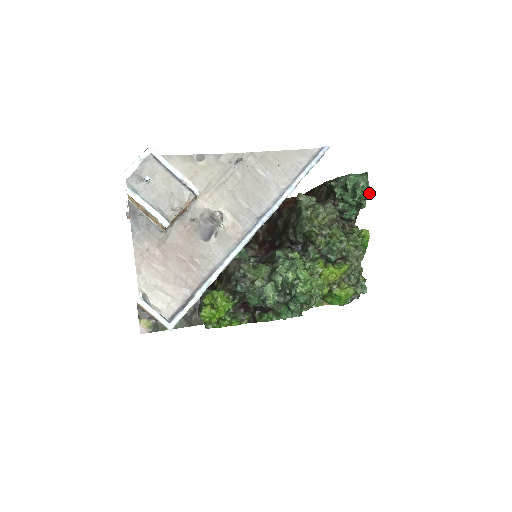
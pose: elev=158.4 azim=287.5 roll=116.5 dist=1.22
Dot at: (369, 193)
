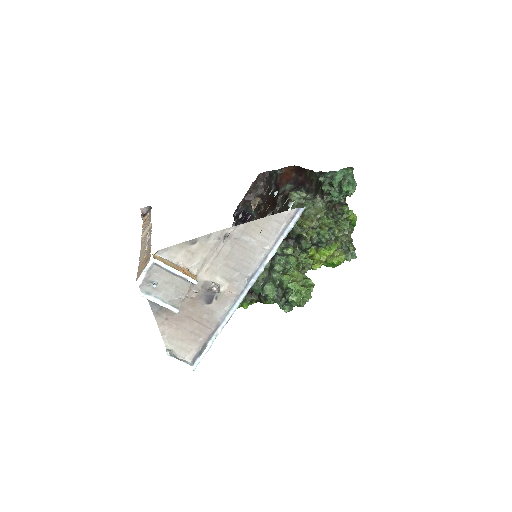
Dot at: (355, 186)
